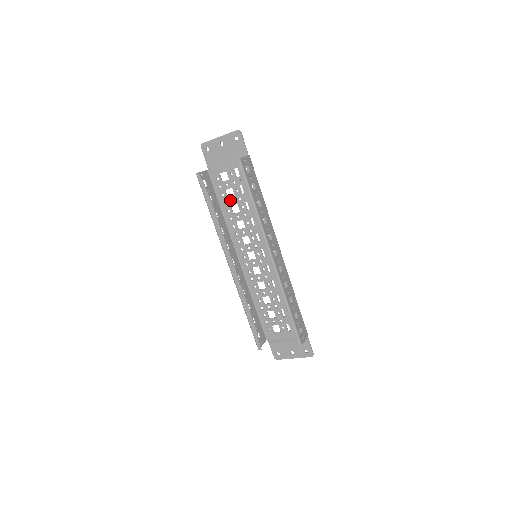
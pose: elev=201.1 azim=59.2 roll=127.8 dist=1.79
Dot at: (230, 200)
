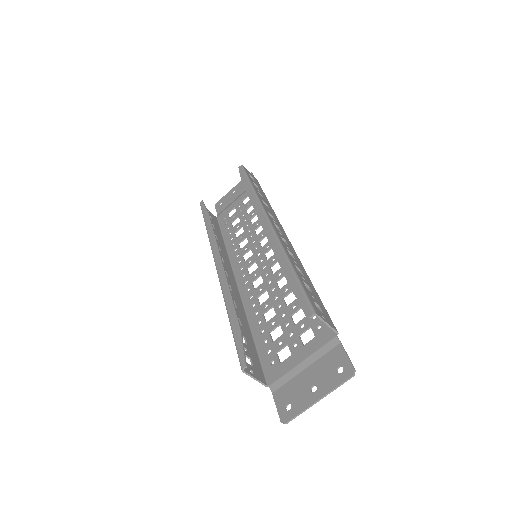
Dot at: (235, 228)
